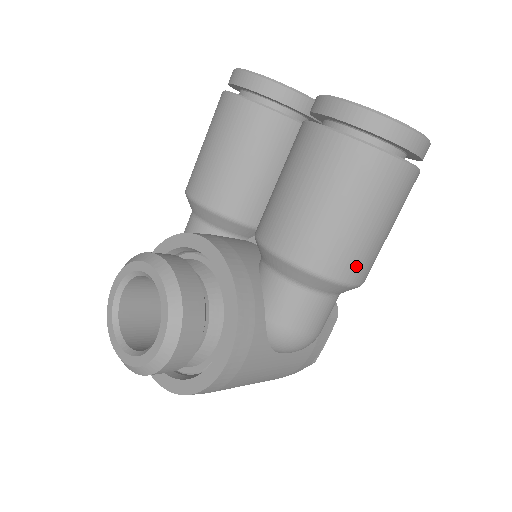
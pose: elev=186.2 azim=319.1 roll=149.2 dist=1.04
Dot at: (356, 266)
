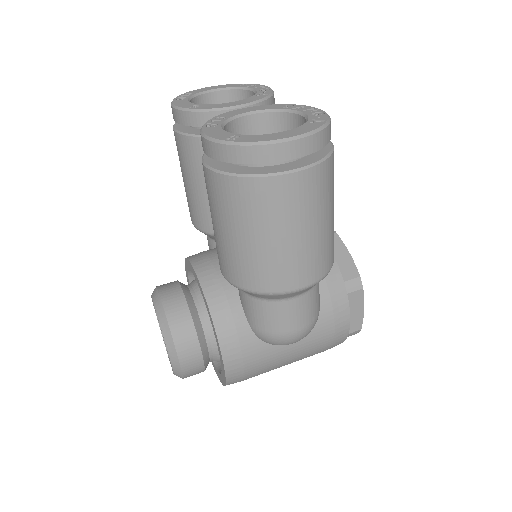
Dot at: (287, 276)
